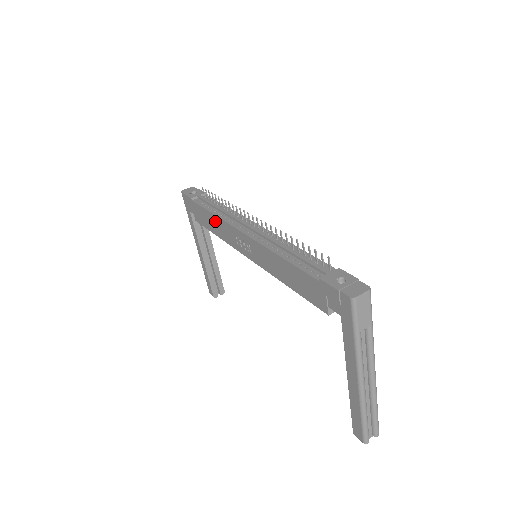
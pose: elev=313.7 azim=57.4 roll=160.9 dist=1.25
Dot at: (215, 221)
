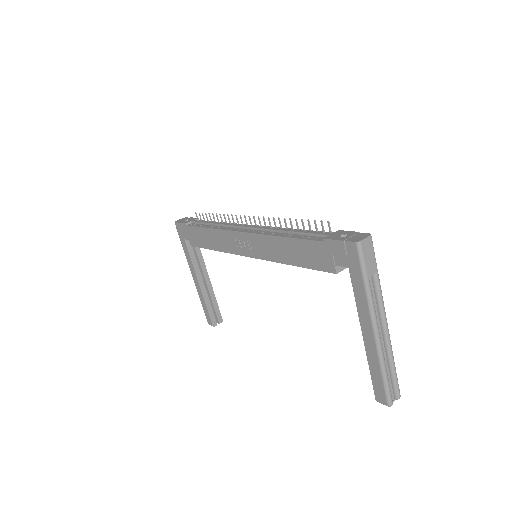
Dot at: (212, 235)
